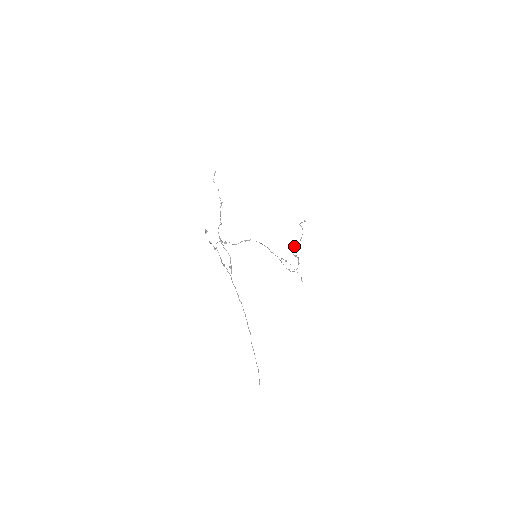
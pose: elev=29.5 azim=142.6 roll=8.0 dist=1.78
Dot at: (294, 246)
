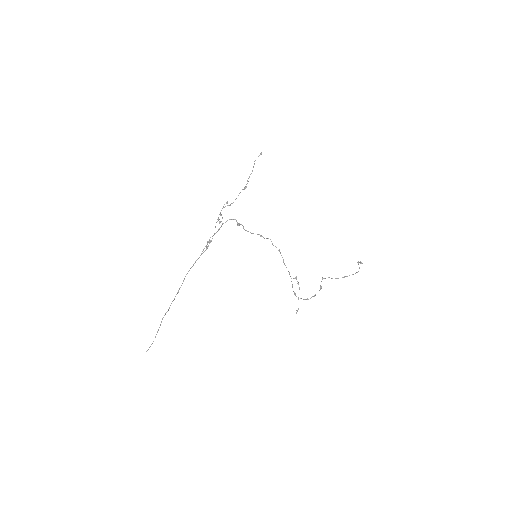
Dot at: (328, 277)
